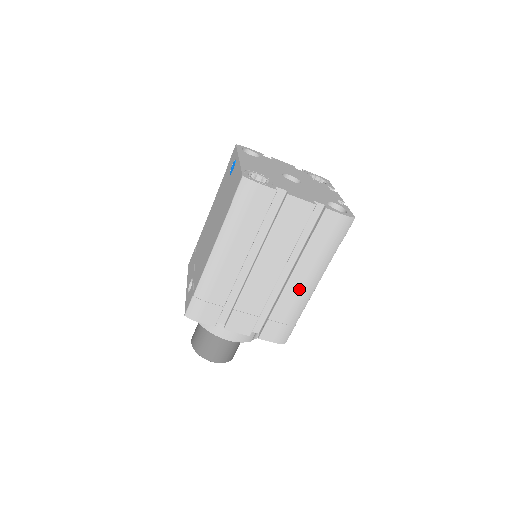
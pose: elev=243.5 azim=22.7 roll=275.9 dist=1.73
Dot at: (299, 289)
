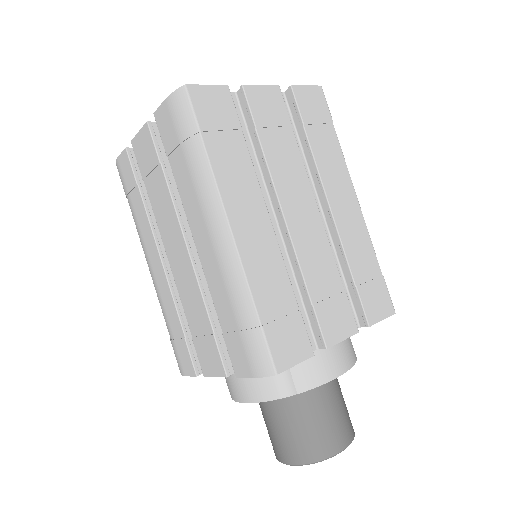
Dot at: (212, 253)
